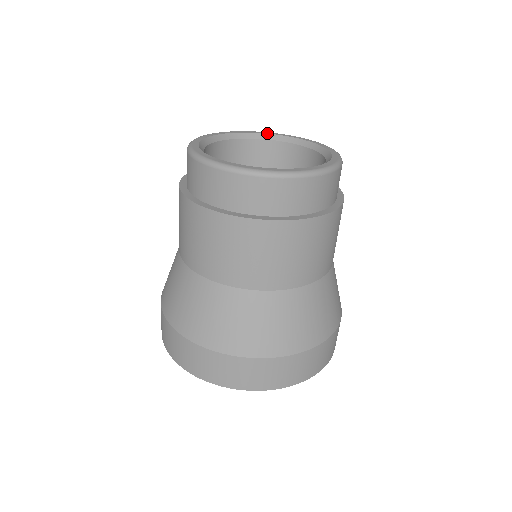
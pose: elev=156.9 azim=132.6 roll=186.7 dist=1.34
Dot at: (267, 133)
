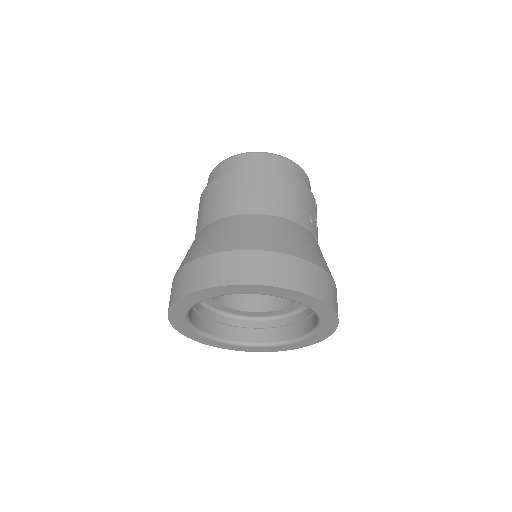
Dot at: occluded
